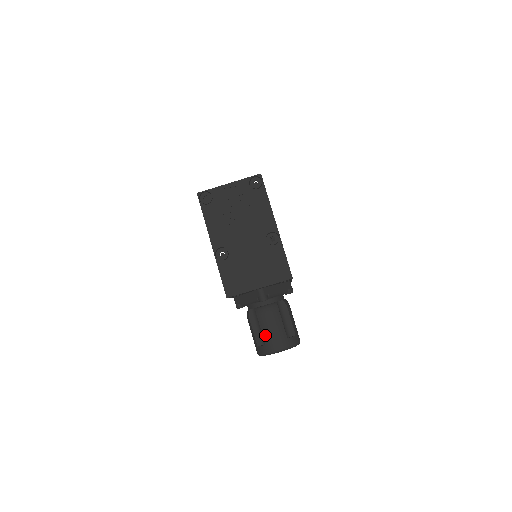
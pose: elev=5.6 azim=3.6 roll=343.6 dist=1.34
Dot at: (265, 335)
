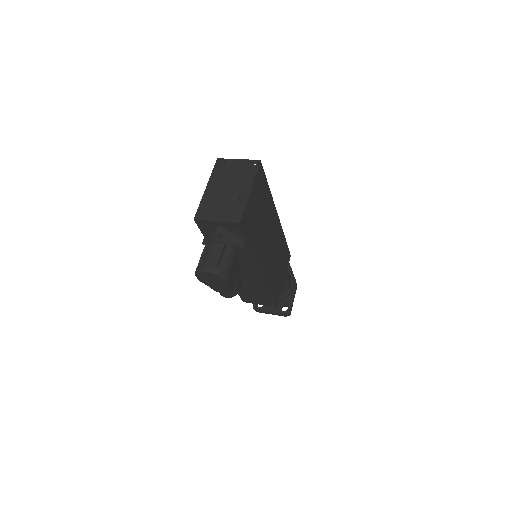
Dot at: (204, 258)
